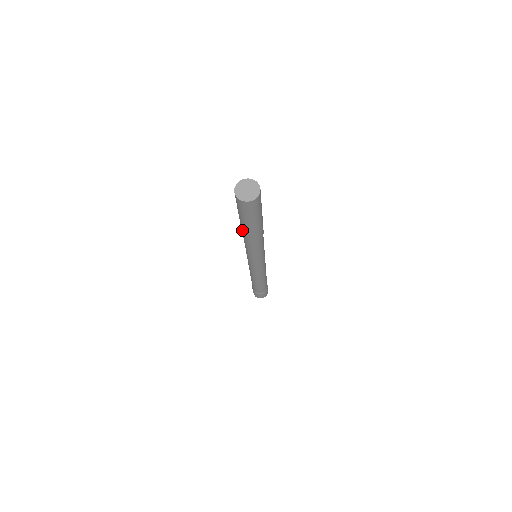
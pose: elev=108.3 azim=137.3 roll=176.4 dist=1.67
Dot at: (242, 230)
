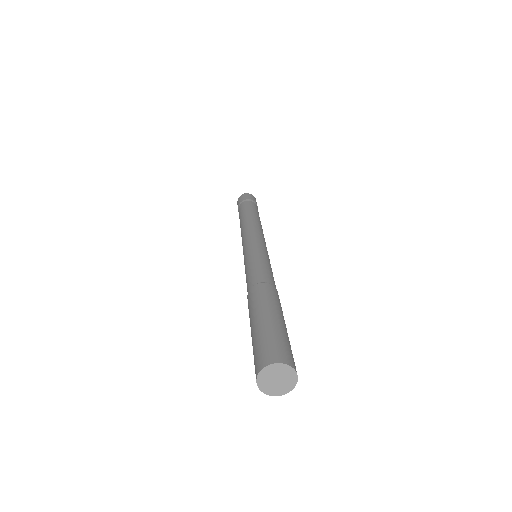
Dot at: (249, 308)
